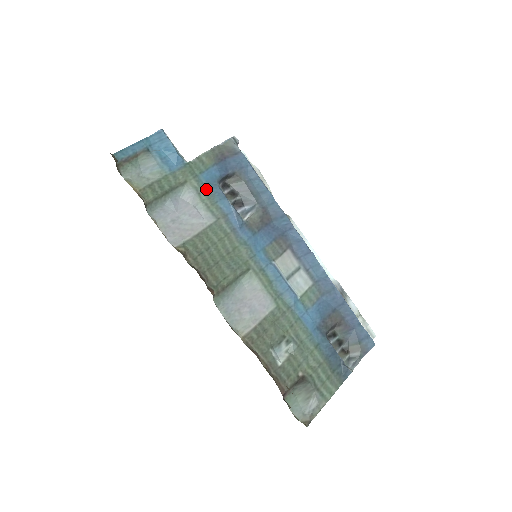
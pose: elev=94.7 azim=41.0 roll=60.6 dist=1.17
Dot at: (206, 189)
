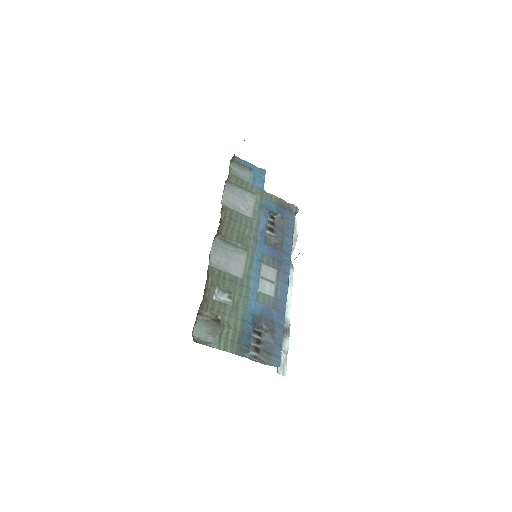
Dot at: (261, 205)
